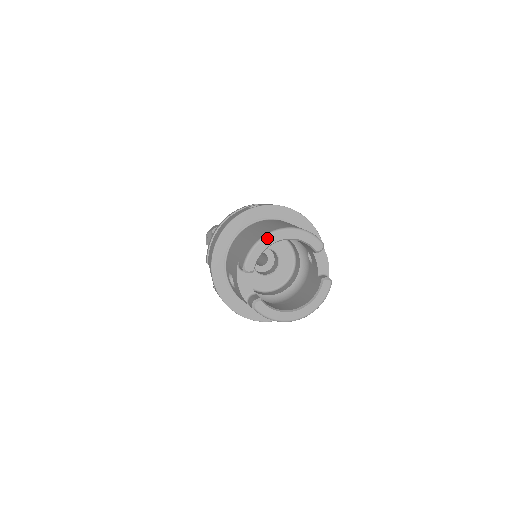
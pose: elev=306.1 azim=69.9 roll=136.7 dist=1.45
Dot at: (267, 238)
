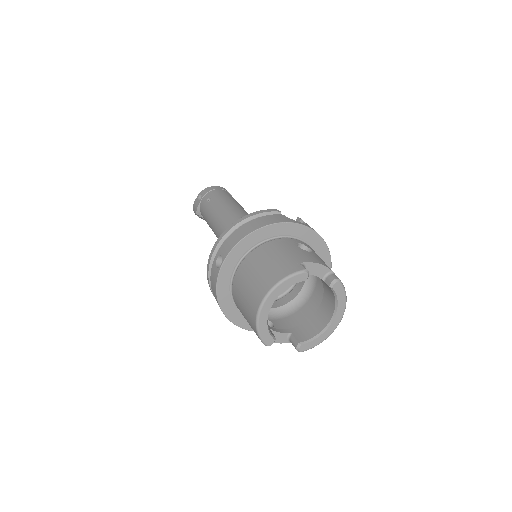
Dot at: (260, 317)
